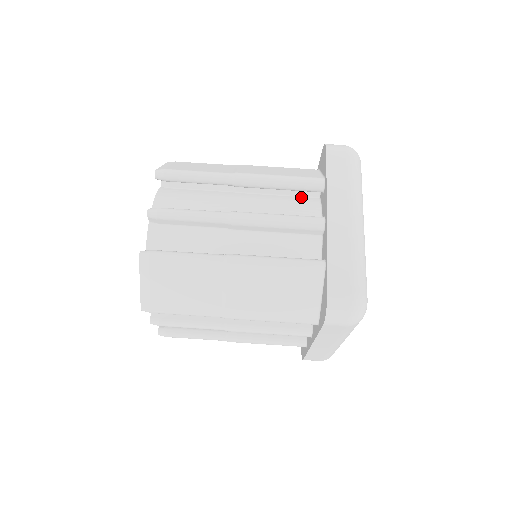
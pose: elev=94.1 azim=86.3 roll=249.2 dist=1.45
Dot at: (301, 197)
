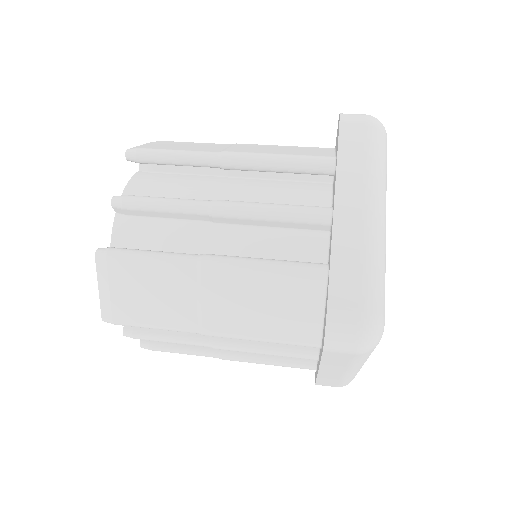
Dot at: occluded
